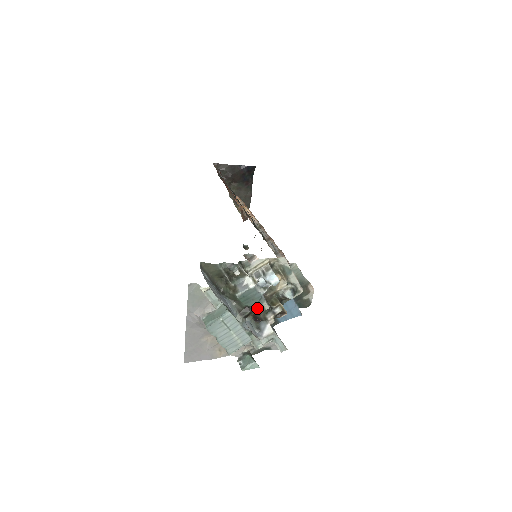
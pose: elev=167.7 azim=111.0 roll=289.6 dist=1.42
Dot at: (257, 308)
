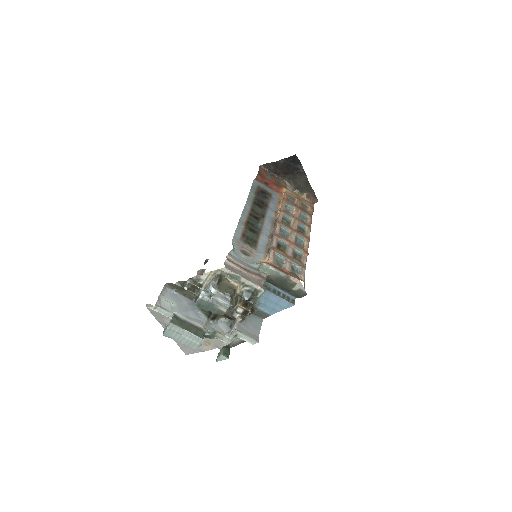
Dot at: (217, 312)
